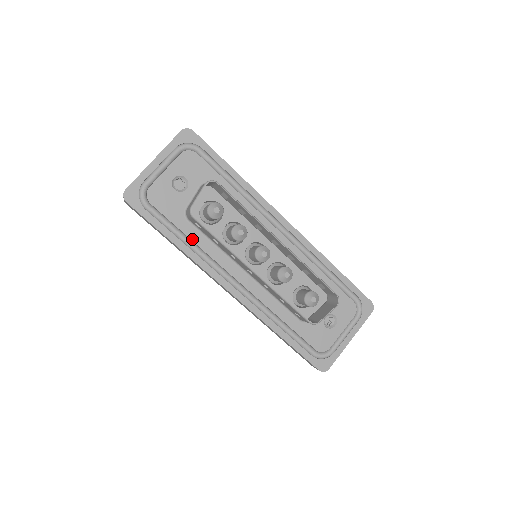
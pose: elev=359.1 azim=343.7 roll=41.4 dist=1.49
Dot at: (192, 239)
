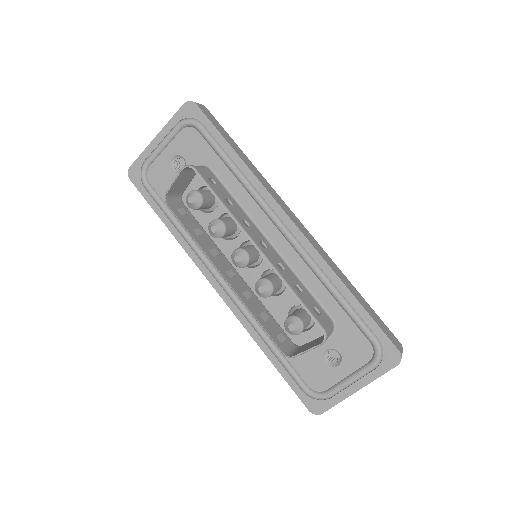
Dot at: occluded
